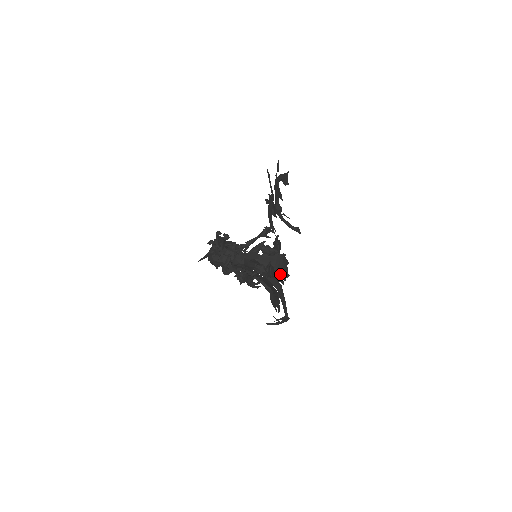
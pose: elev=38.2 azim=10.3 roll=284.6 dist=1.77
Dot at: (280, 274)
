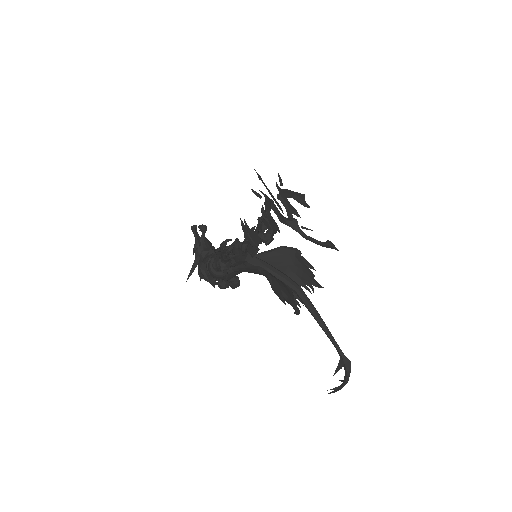
Dot at: (296, 274)
